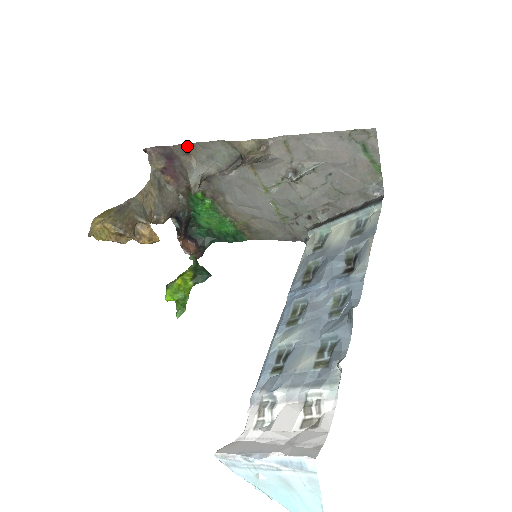
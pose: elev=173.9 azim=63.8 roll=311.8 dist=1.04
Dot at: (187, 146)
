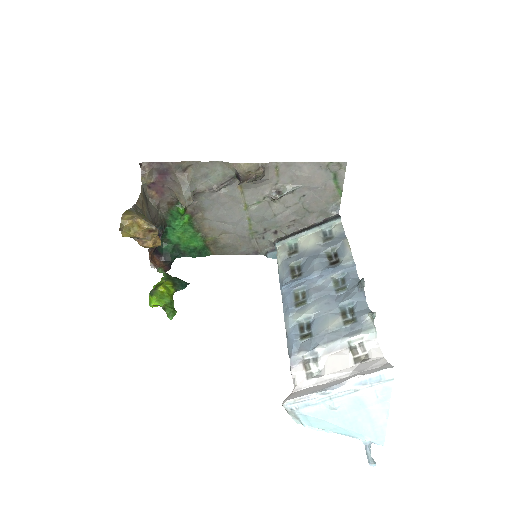
Dot at: (185, 164)
